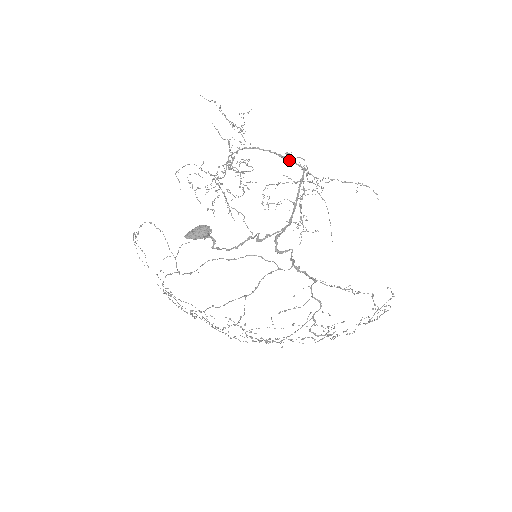
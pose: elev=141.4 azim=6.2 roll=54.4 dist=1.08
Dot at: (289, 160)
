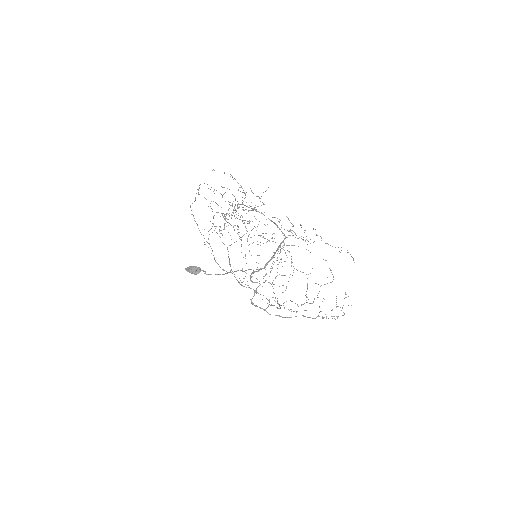
Dot at: (277, 226)
